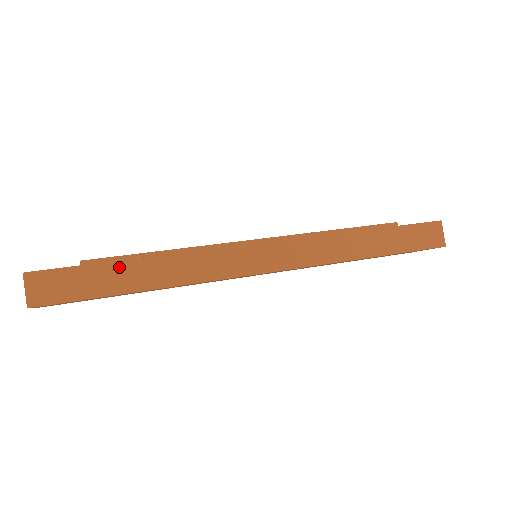
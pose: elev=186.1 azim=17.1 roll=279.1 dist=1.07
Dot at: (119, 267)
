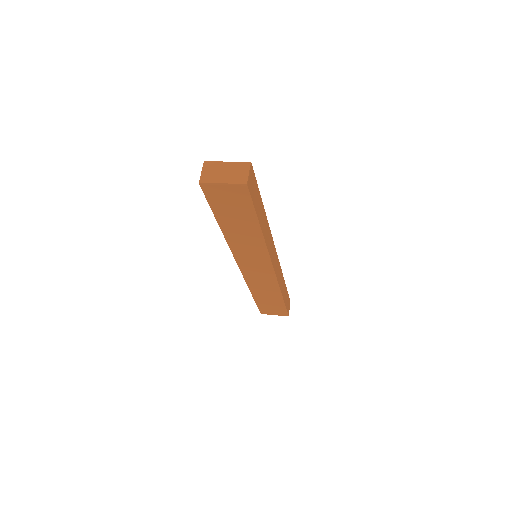
Dot at: (261, 204)
